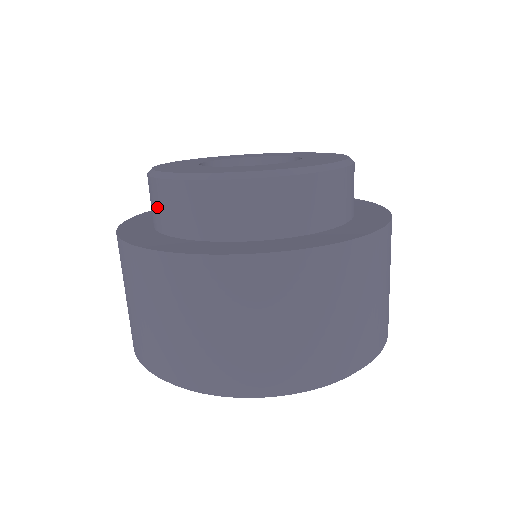
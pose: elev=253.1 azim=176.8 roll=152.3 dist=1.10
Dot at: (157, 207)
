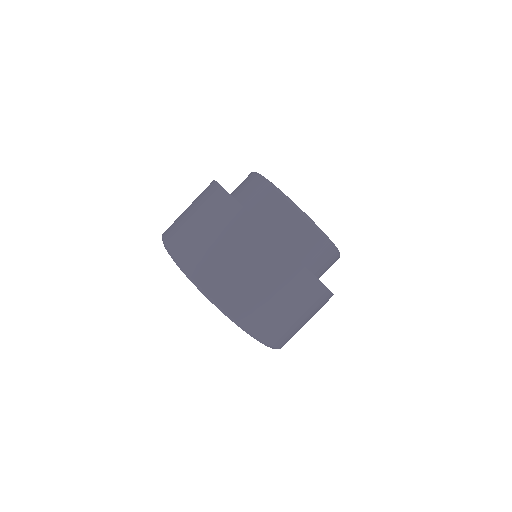
Dot at: (287, 225)
